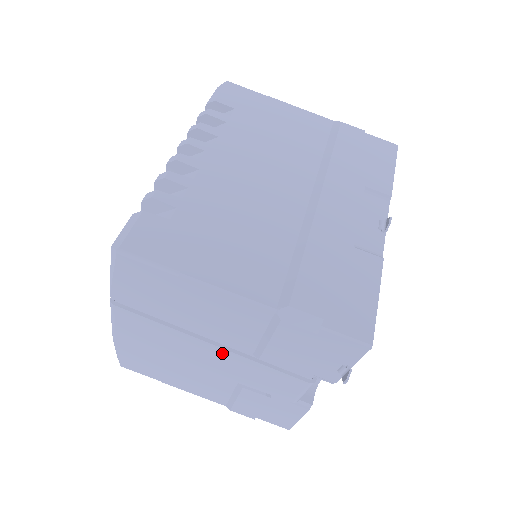
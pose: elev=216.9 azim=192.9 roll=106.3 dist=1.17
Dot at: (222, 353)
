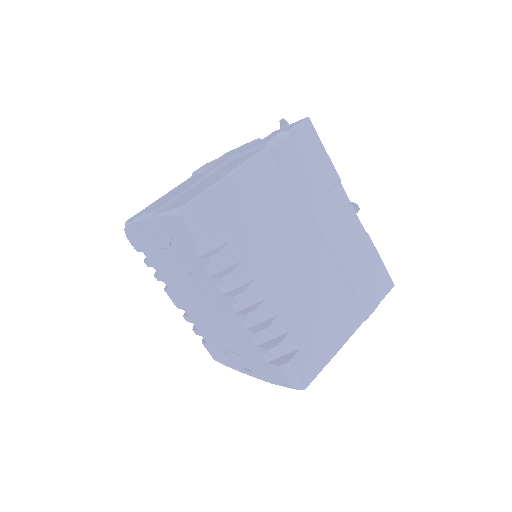
Dot at: occluded
